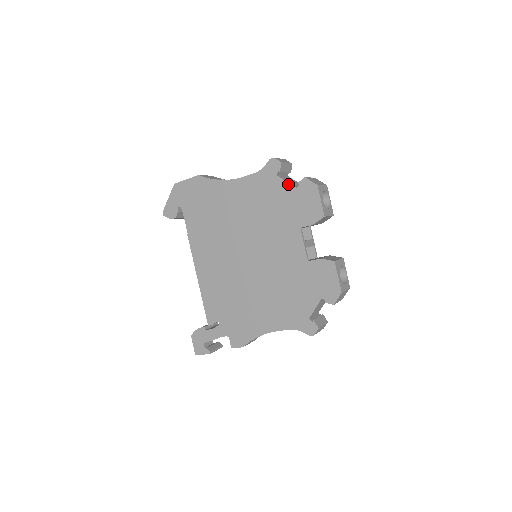
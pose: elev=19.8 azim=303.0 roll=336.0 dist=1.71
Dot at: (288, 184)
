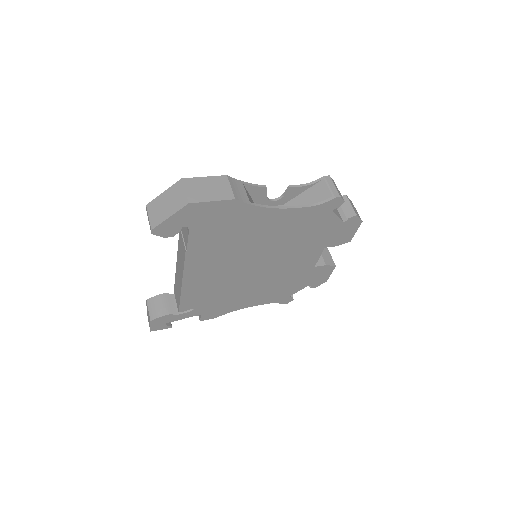
Dot at: (338, 219)
